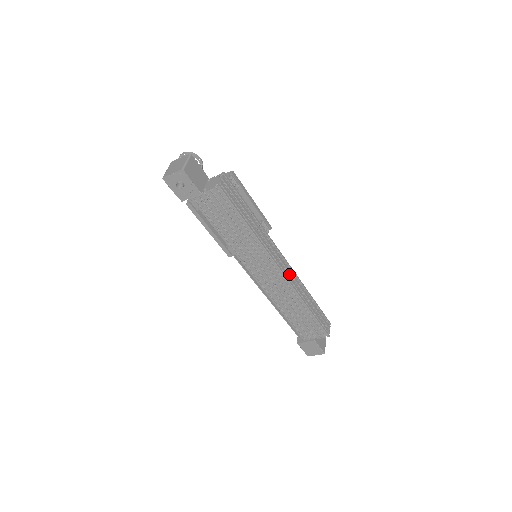
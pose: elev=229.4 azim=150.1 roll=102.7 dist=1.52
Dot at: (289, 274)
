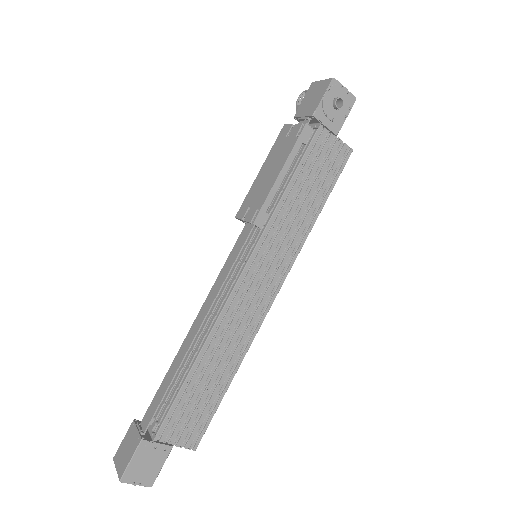
Dot at: occluded
